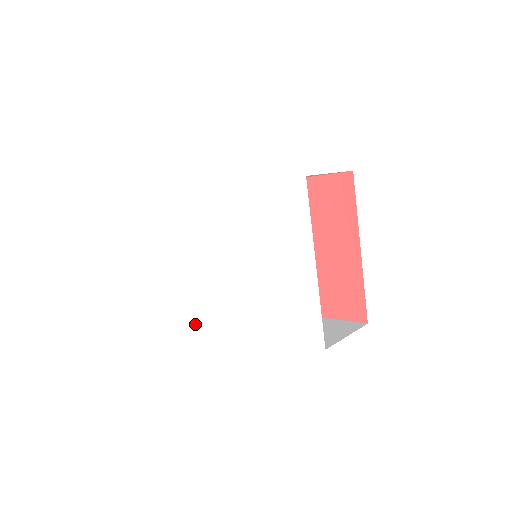
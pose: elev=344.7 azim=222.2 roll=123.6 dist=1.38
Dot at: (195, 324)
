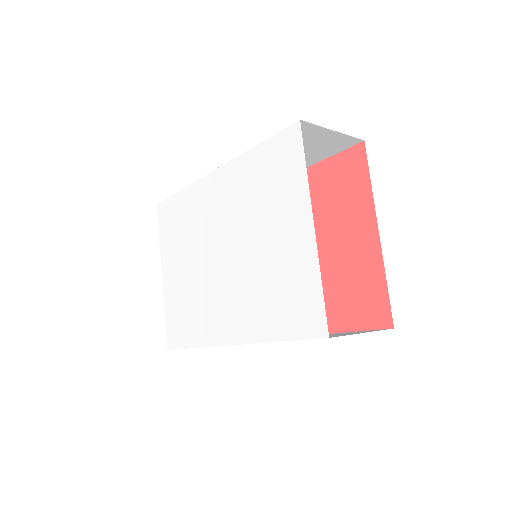
Dot at: (183, 346)
